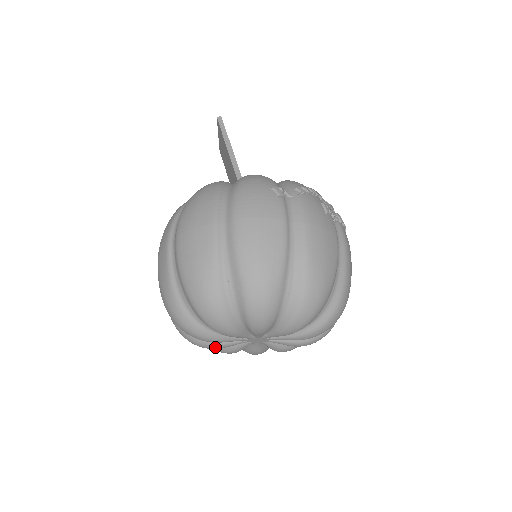
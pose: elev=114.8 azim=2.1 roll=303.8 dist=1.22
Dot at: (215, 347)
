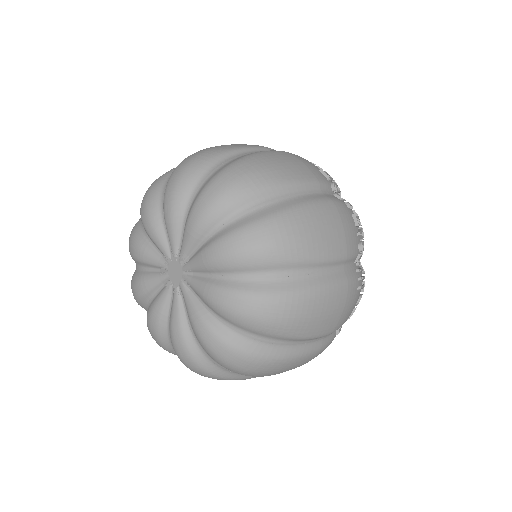
Dot at: (140, 281)
